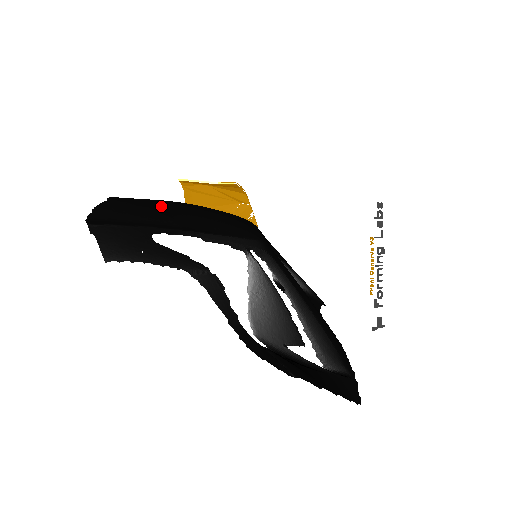
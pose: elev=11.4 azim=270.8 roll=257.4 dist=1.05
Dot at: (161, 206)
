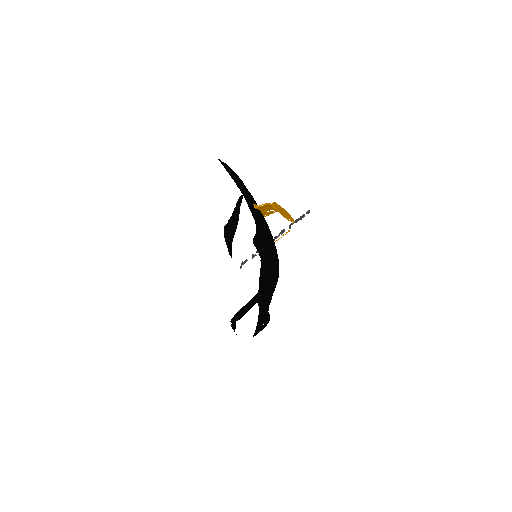
Dot at: (270, 257)
